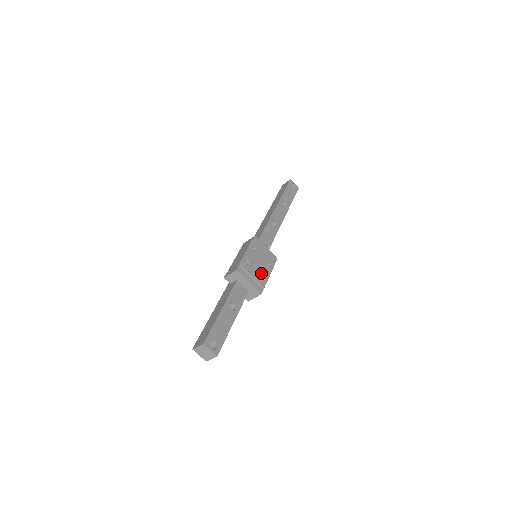
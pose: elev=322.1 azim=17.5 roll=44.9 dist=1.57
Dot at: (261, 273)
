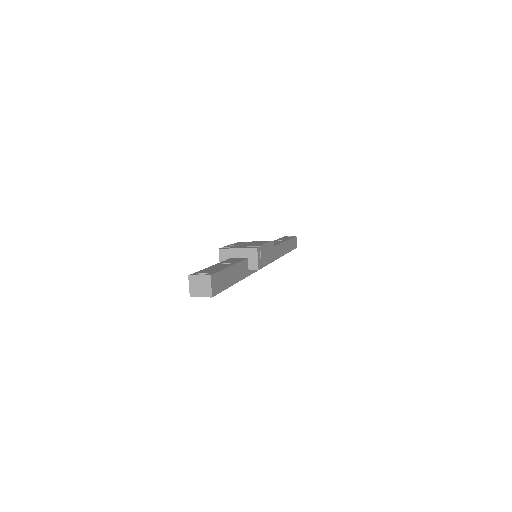
Dot at: occluded
